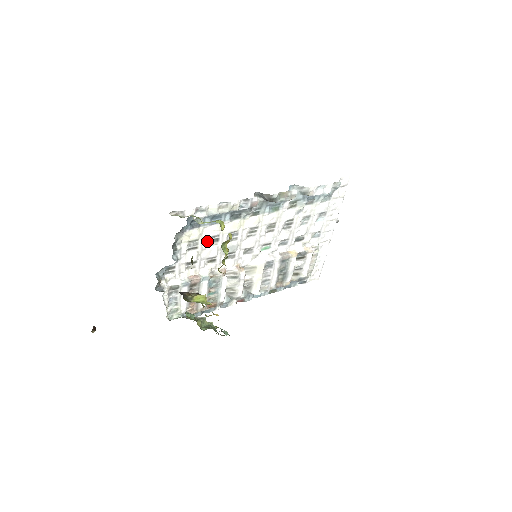
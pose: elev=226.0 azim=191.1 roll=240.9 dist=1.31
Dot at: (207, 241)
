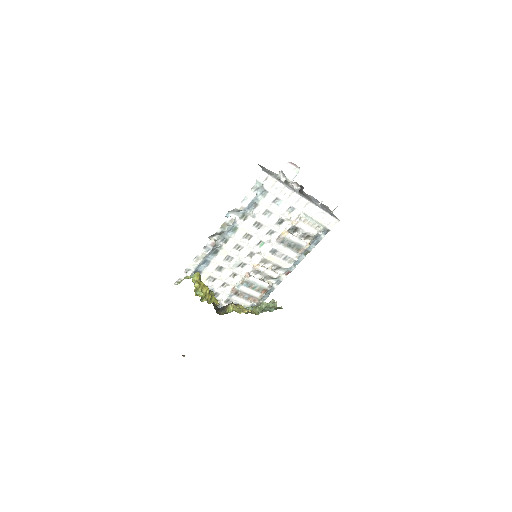
Dot at: (217, 272)
